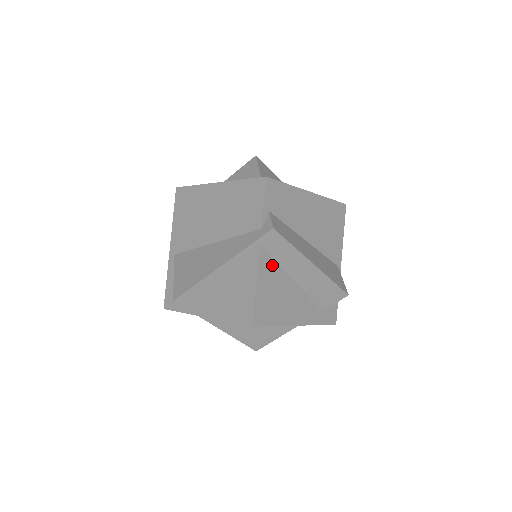
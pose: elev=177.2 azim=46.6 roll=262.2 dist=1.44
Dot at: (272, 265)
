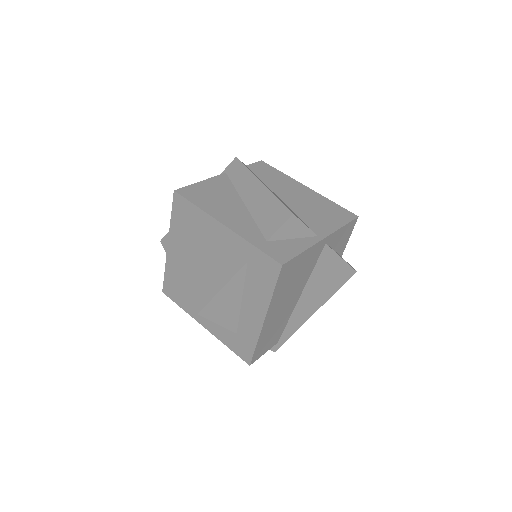
Dot at: (228, 185)
